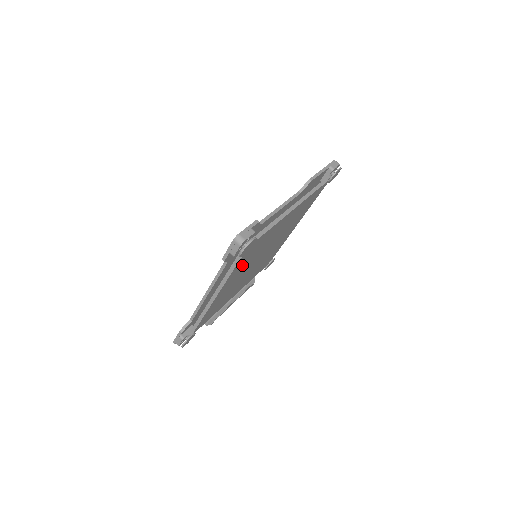
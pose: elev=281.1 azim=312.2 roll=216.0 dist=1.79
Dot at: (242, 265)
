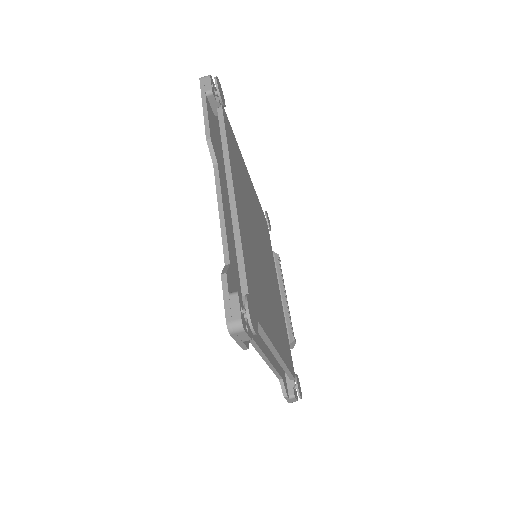
Dot at: (262, 305)
